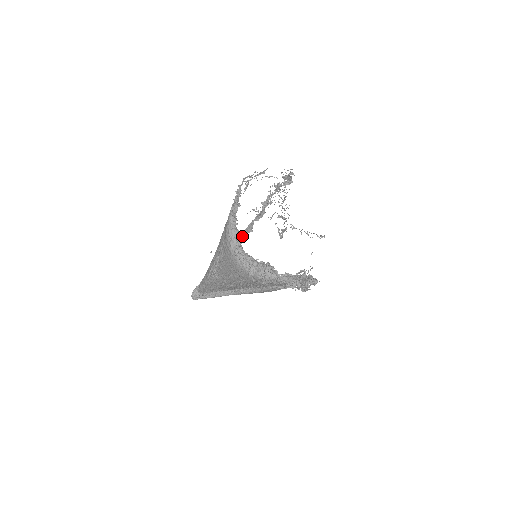
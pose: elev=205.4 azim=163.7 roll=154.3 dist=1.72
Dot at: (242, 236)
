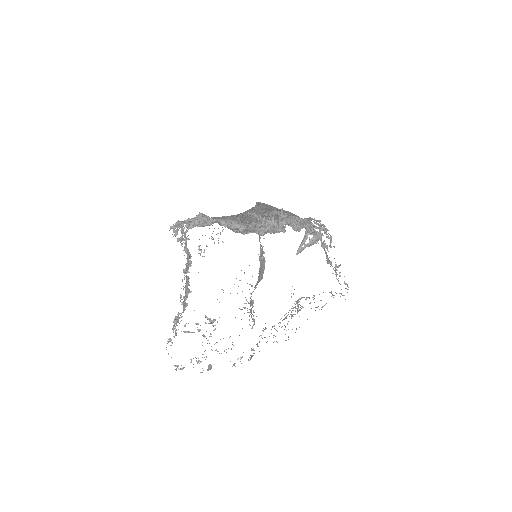
Dot at: occluded
